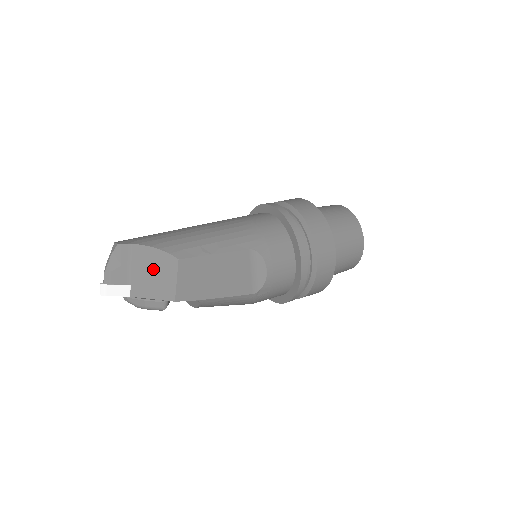
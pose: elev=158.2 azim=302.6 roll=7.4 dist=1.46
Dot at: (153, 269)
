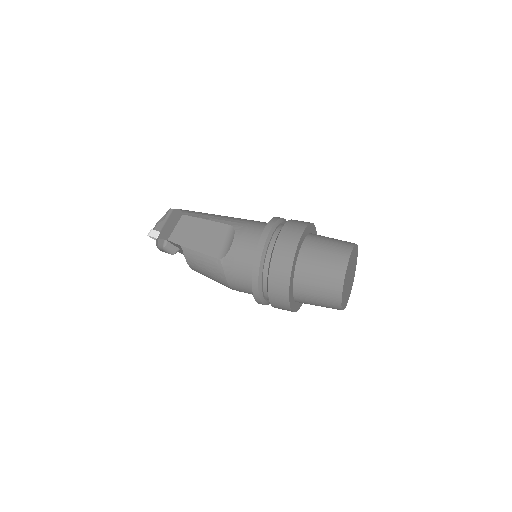
Dot at: (172, 222)
